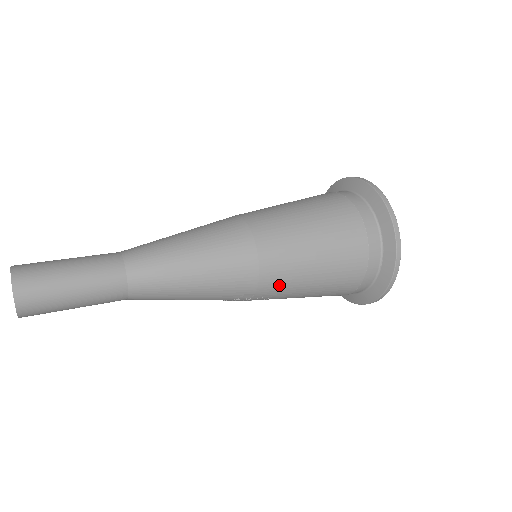
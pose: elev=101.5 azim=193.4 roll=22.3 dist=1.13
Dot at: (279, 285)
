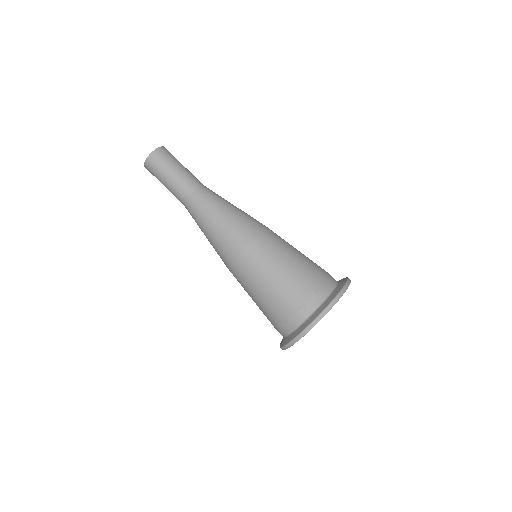
Dot at: (239, 276)
